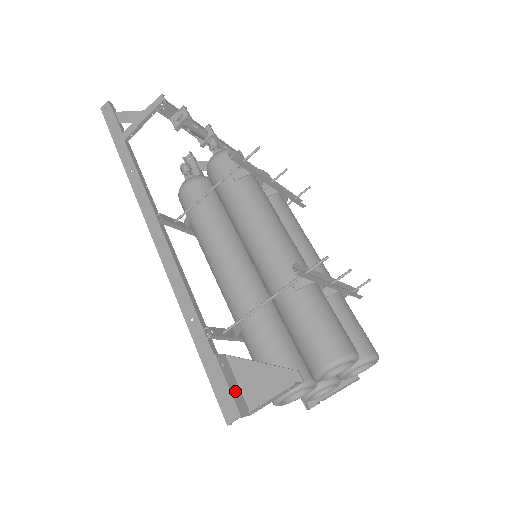
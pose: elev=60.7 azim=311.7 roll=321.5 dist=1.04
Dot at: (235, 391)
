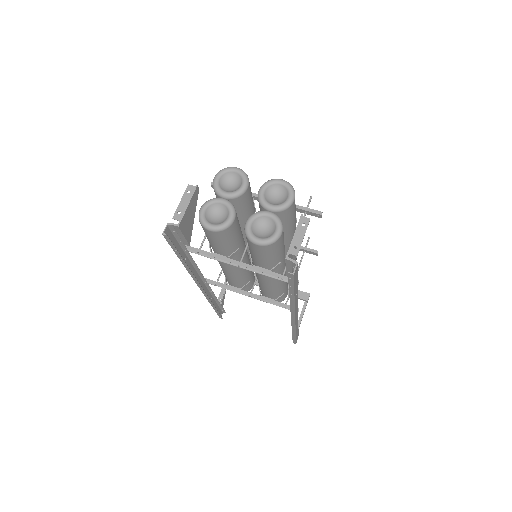
Dot at: (177, 231)
